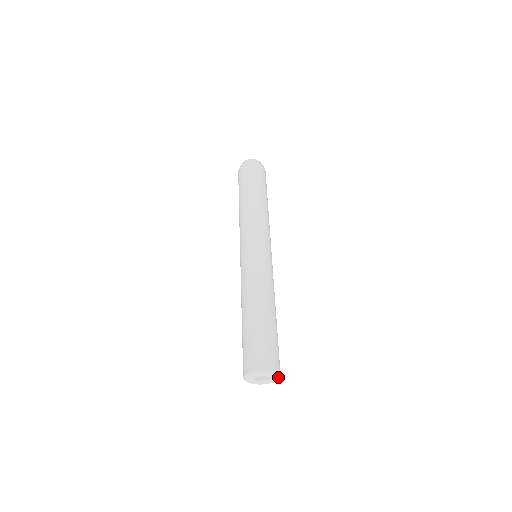
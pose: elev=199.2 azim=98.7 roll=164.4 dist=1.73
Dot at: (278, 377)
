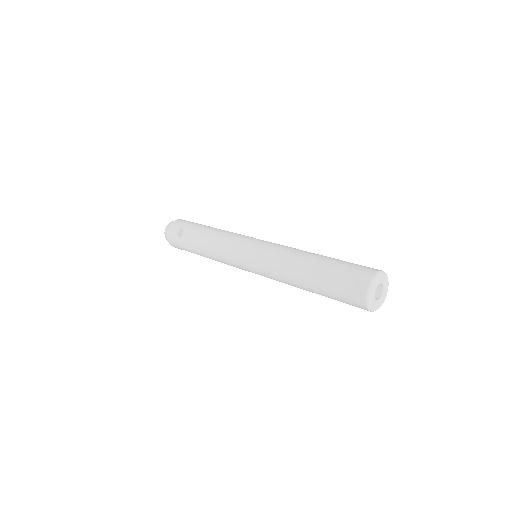
Dot at: (387, 290)
